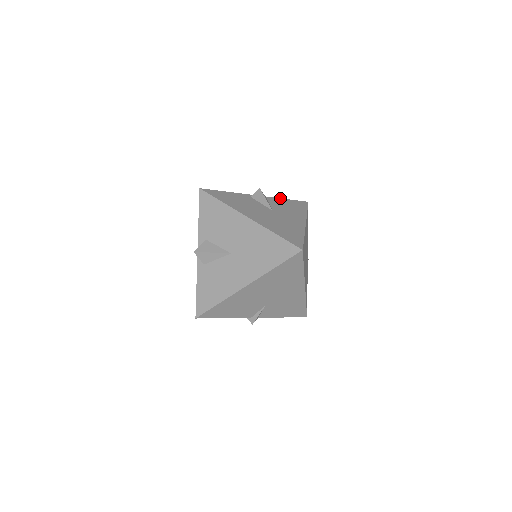
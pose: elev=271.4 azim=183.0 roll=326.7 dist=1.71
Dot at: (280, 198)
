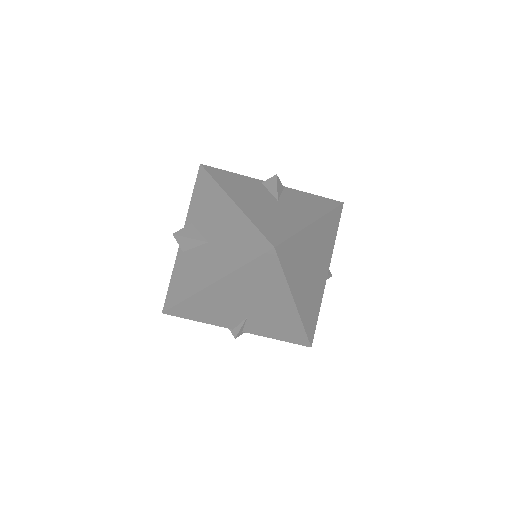
Dot at: occluded
